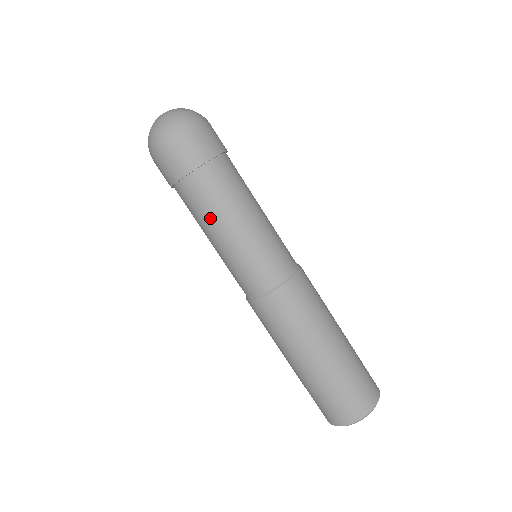
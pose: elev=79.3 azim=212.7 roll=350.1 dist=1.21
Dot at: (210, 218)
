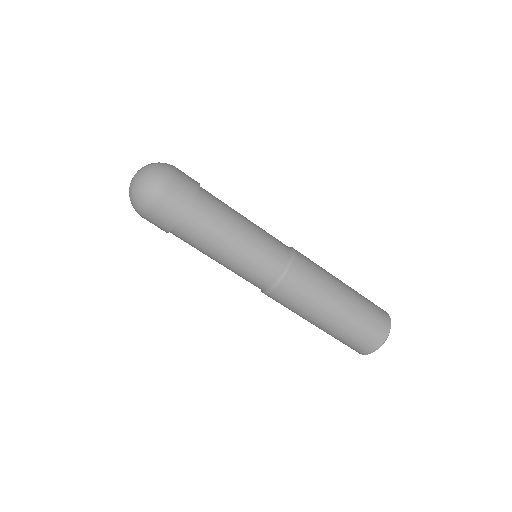
Dot at: (202, 252)
